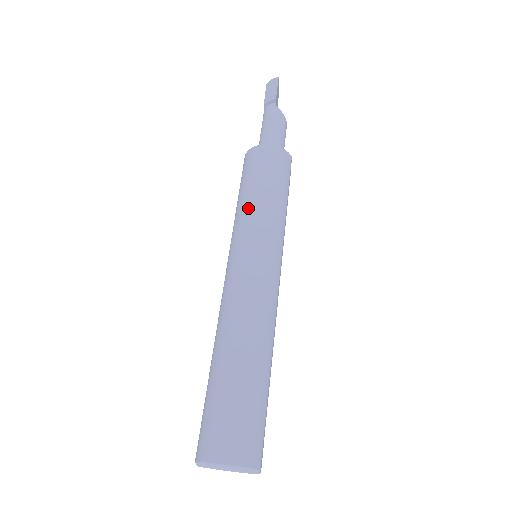
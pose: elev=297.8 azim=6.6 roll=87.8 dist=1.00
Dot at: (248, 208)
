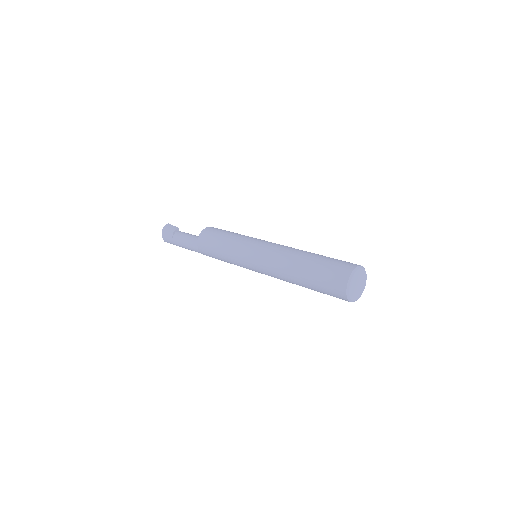
Dot at: (236, 237)
